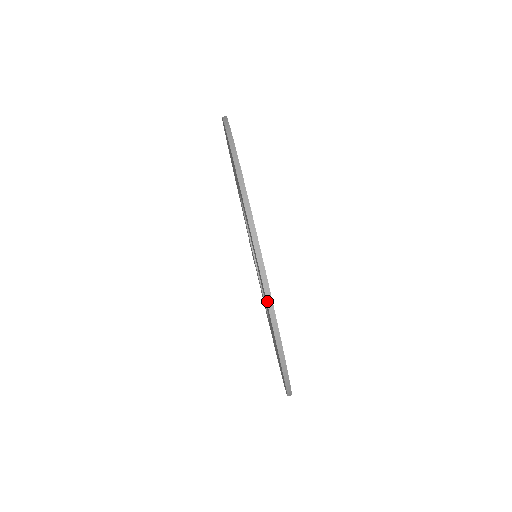
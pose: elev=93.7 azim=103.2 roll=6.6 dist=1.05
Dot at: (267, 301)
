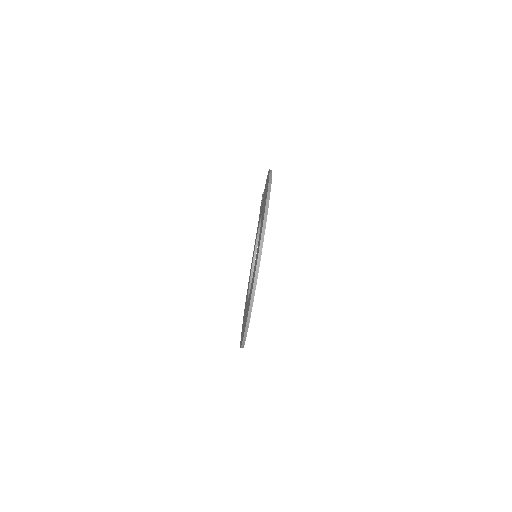
Dot at: (244, 334)
